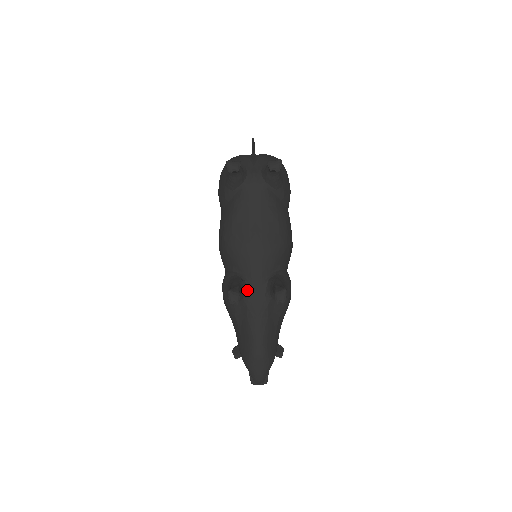
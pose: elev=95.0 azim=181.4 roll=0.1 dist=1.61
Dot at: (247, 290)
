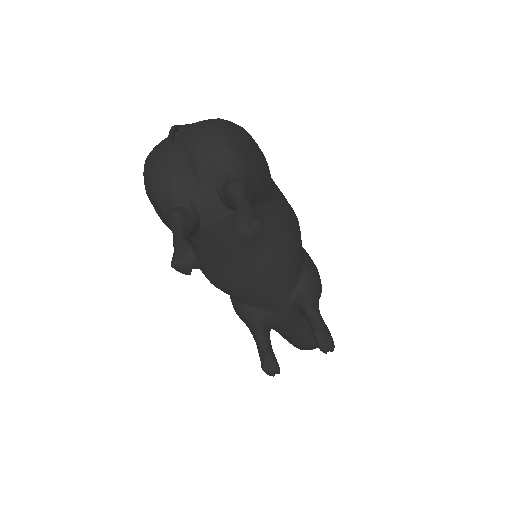
Dot at: (272, 320)
